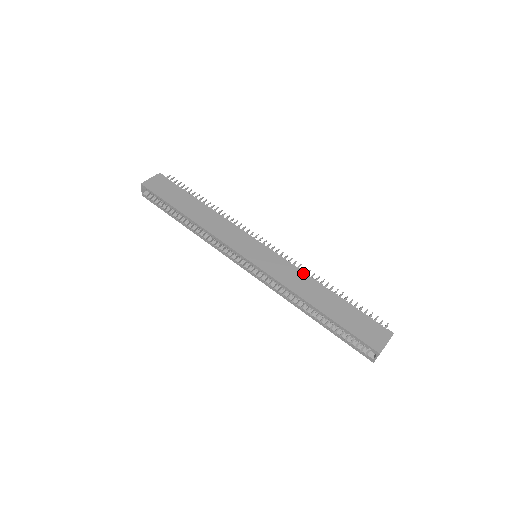
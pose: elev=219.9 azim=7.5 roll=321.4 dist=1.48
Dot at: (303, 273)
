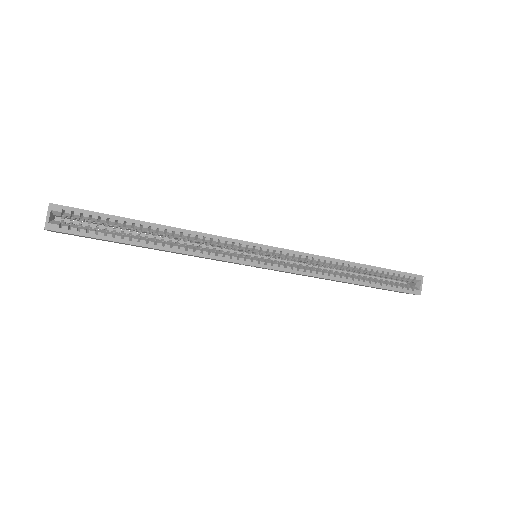
Dot at: occluded
